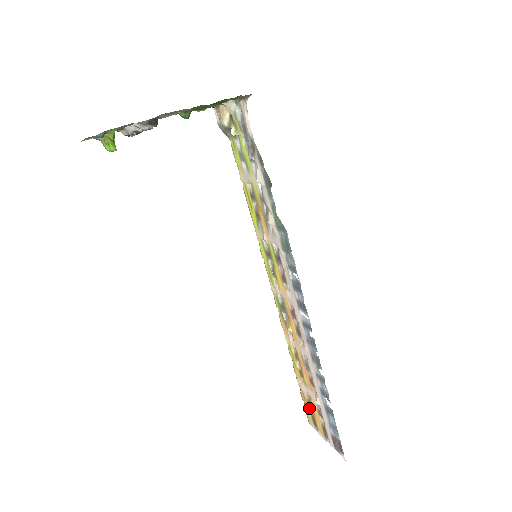
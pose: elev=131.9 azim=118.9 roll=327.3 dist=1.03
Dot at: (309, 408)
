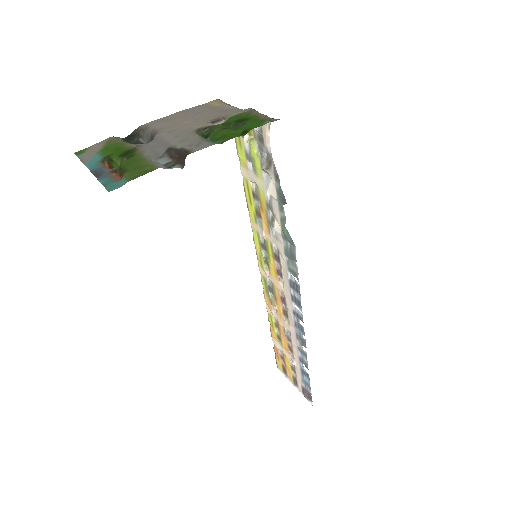
Dot at: (281, 360)
